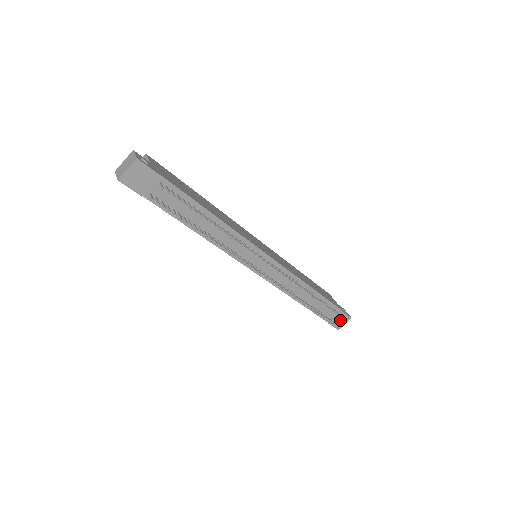
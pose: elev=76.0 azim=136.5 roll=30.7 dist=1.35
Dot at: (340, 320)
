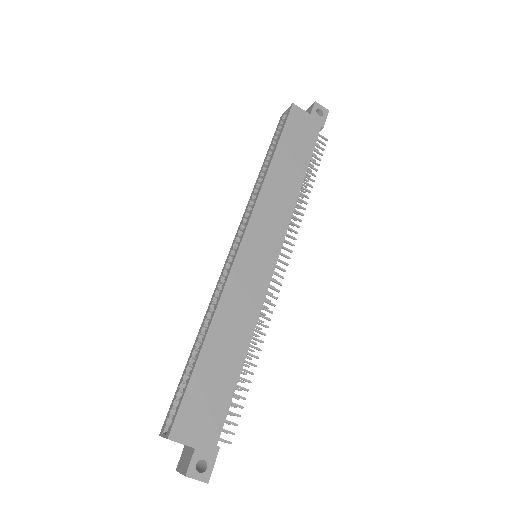
Dot at: occluded
